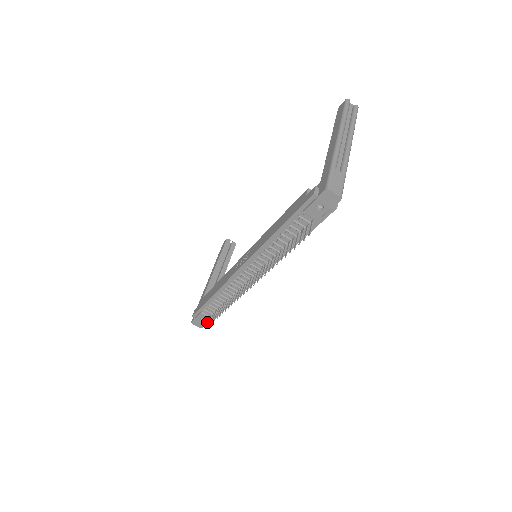
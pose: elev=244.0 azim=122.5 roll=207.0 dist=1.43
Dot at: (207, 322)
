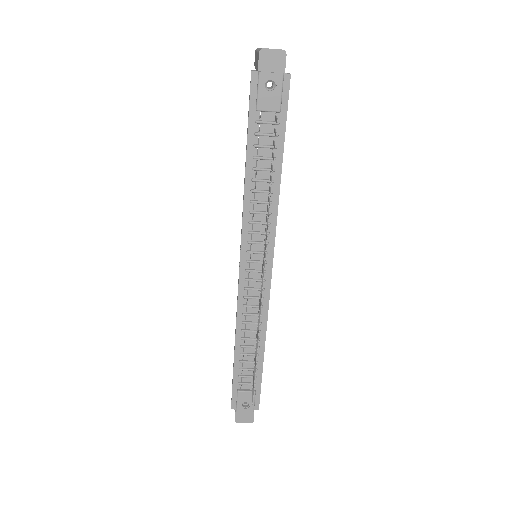
Dot at: (254, 406)
